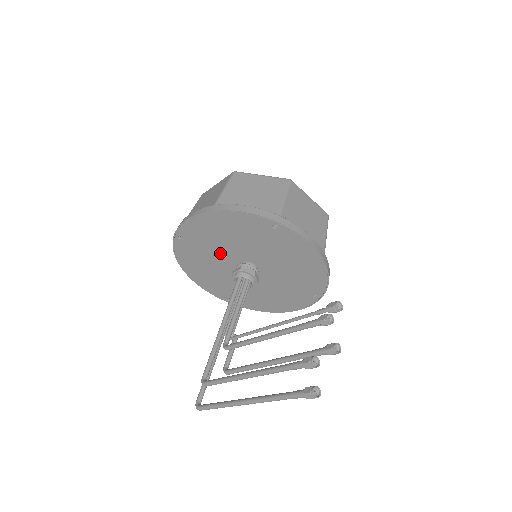
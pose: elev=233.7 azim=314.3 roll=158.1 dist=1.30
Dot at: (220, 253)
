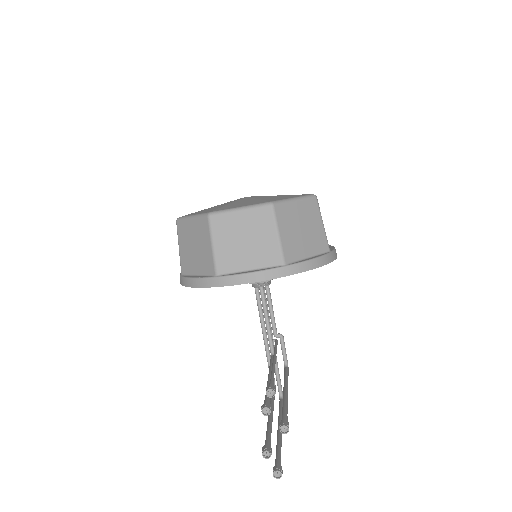
Dot at: occluded
